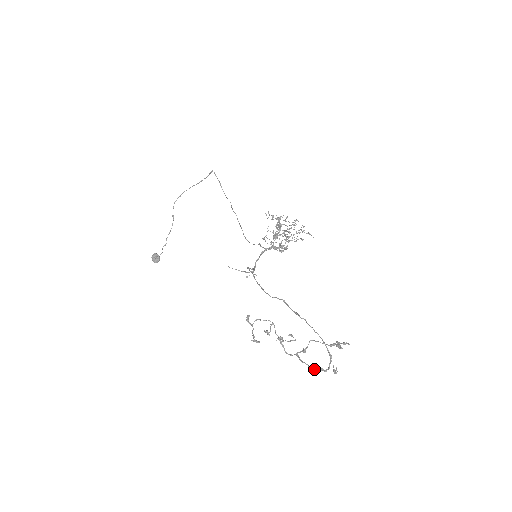
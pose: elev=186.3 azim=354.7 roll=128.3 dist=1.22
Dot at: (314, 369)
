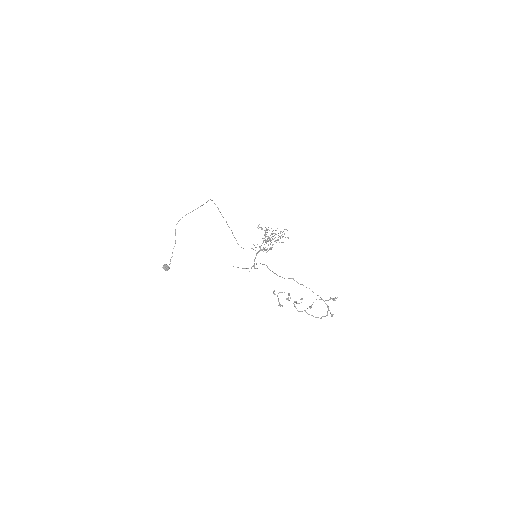
Dot at: (317, 317)
